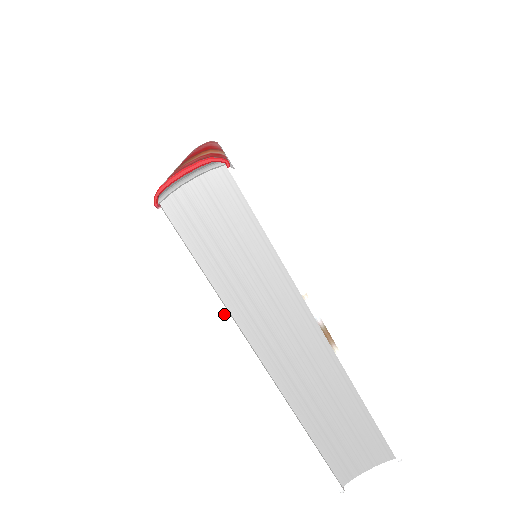
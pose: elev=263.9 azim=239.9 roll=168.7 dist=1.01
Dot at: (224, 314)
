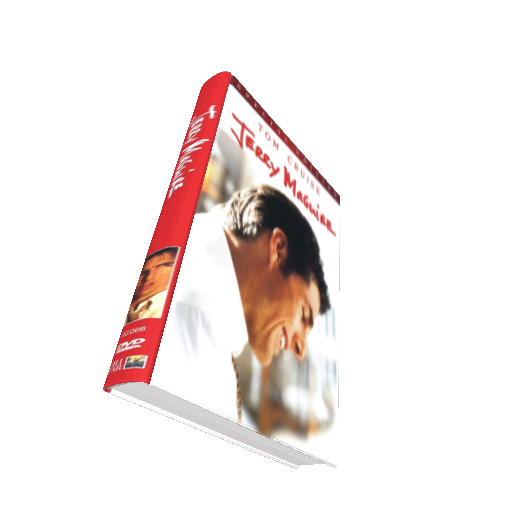
Dot at: occluded
